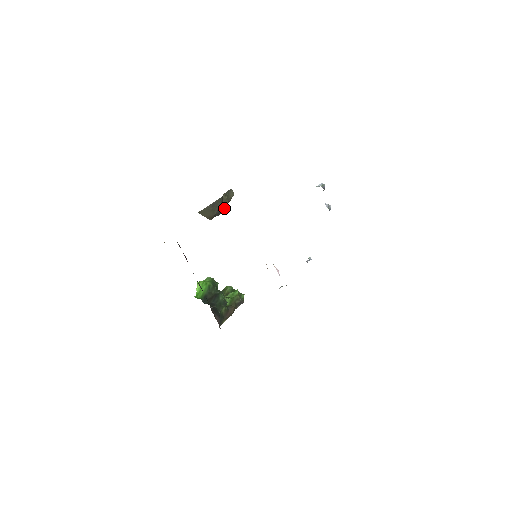
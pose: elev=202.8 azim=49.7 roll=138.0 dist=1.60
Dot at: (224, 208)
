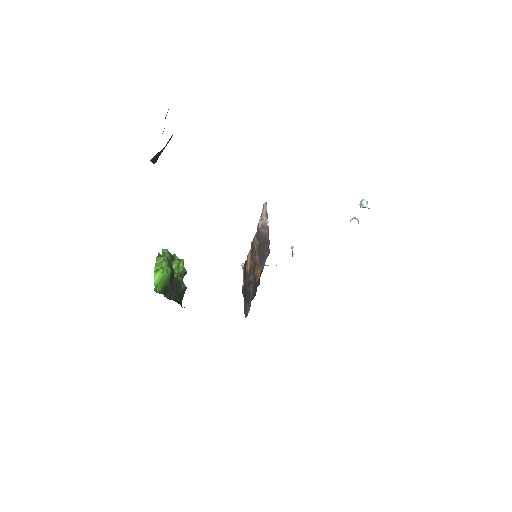
Dot at: occluded
